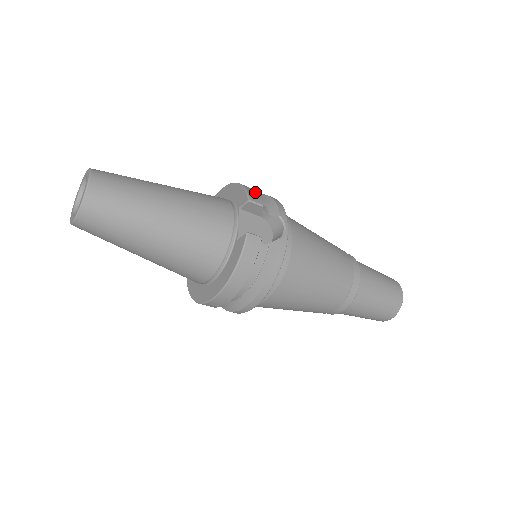
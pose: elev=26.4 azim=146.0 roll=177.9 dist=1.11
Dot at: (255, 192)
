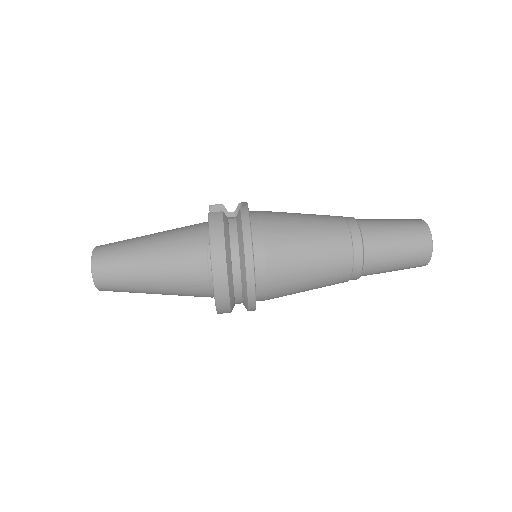
Dot at: occluded
